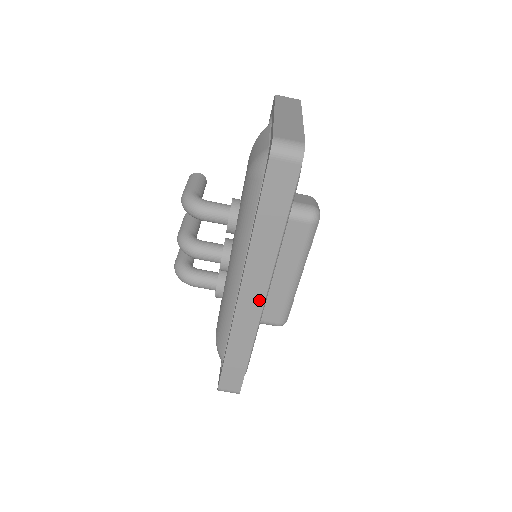
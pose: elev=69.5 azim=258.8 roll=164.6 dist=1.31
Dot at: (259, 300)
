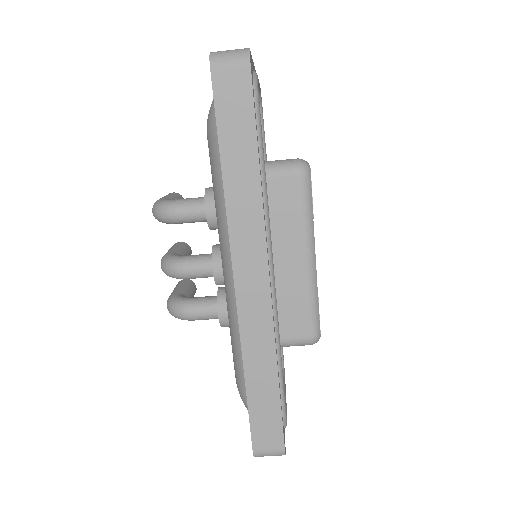
Dot at: (262, 282)
